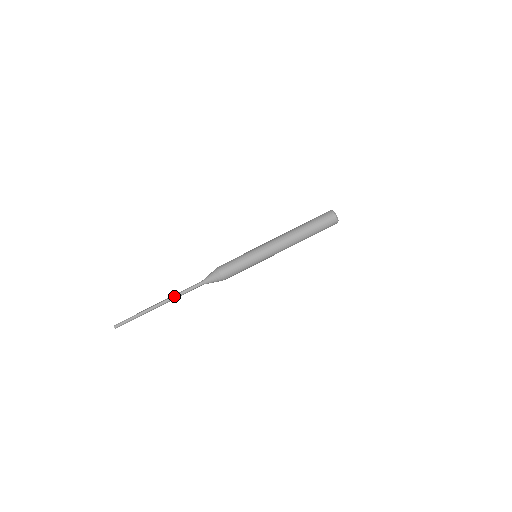
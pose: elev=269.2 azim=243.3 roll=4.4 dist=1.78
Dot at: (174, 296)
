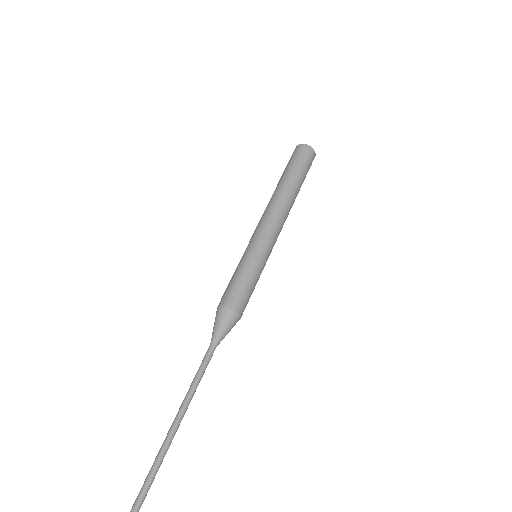
Dot at: occluded
